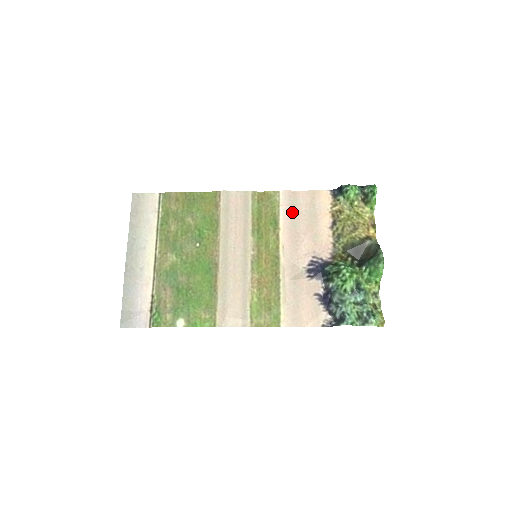
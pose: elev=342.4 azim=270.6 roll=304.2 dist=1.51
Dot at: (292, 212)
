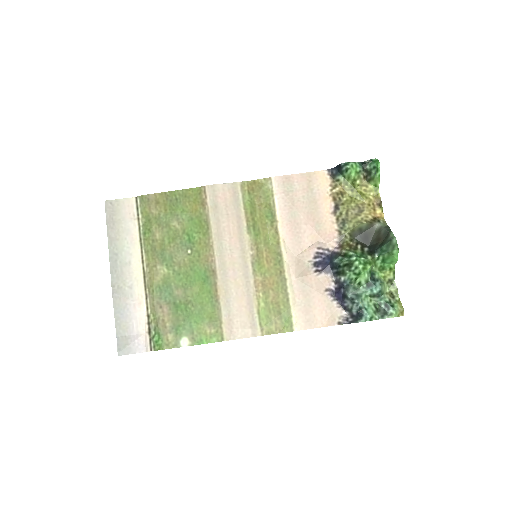
Dot at: (288, 200)
